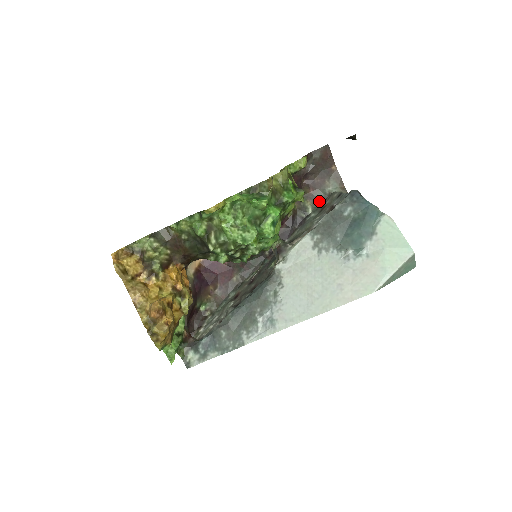
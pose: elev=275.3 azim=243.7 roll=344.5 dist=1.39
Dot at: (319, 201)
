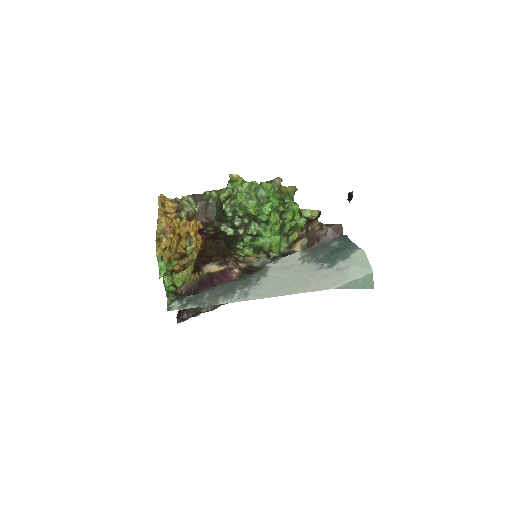
Dot at: occluded
